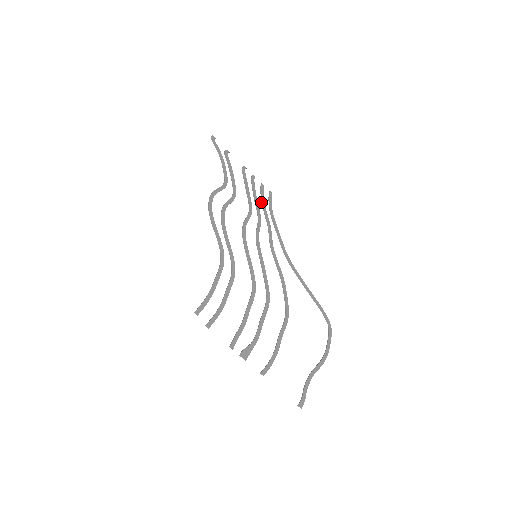
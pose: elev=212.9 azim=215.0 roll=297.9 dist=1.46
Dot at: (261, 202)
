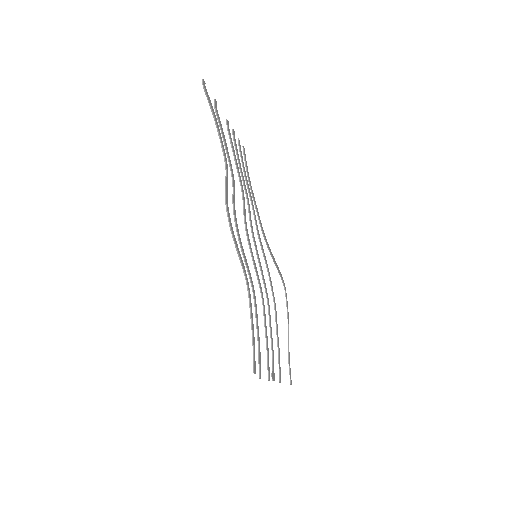
Dot at: (243, 171)
